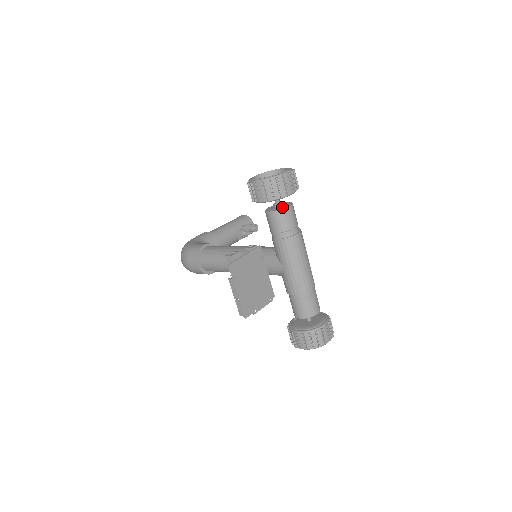
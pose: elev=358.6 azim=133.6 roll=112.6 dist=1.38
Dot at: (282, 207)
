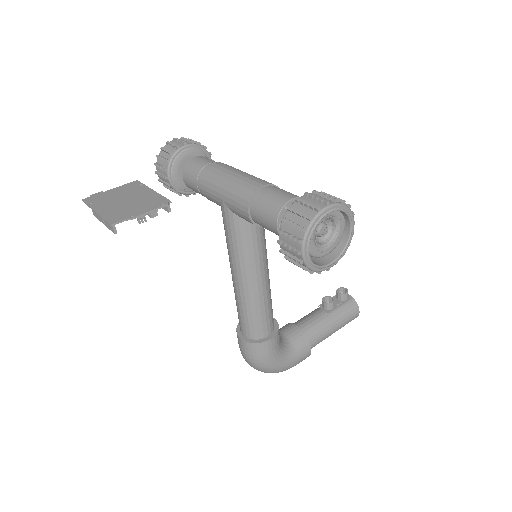
Dot at: occluded
